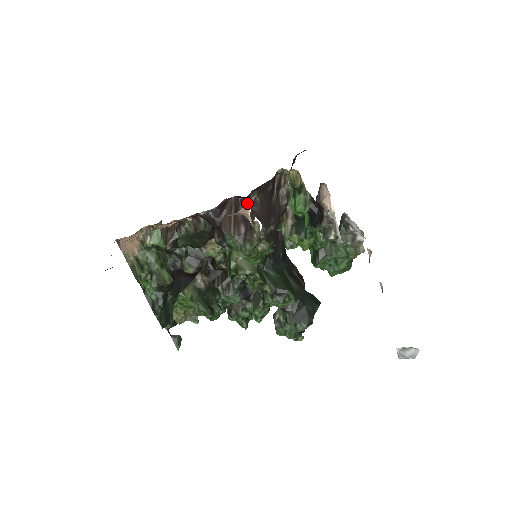
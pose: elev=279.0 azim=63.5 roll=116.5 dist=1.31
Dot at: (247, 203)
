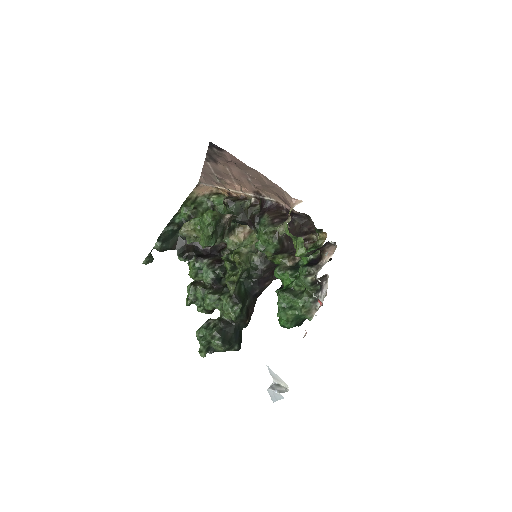
Dot at: (300, 200)
